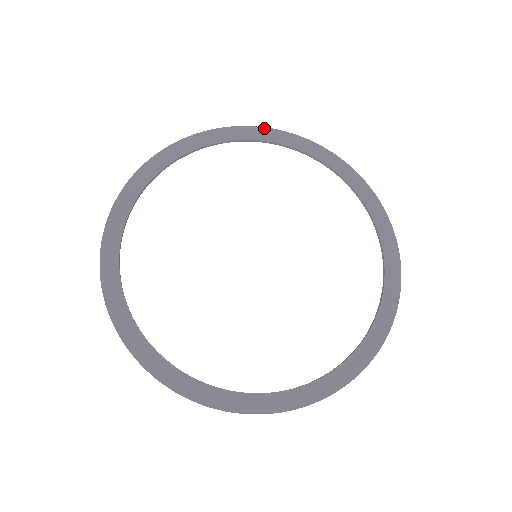
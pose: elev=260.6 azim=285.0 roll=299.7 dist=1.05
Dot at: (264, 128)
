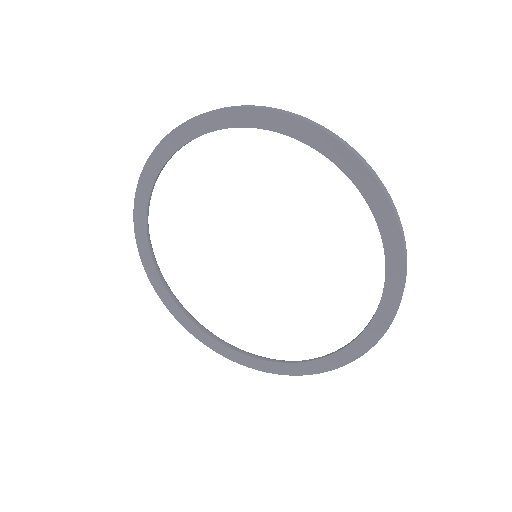
Dot at: (156, 148)
